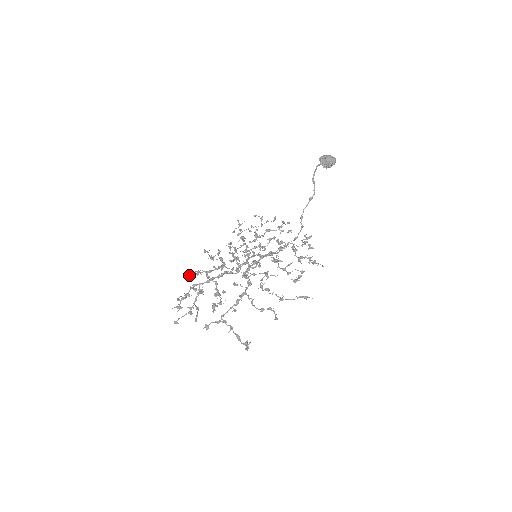
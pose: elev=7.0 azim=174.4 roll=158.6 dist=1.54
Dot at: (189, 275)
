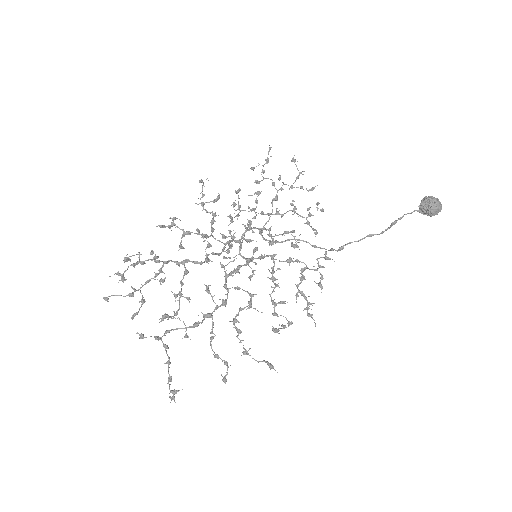
Dot at: (159, 226)
